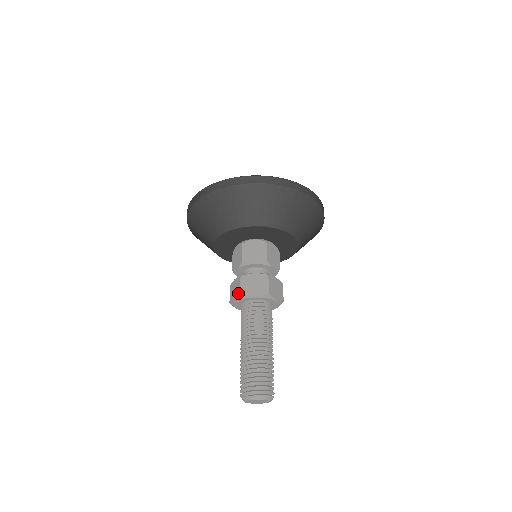
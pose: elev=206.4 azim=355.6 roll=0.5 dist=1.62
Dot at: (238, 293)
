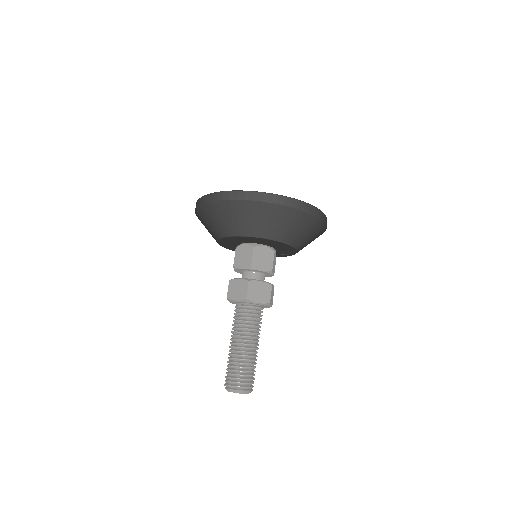
Dot at: (227, 296)
